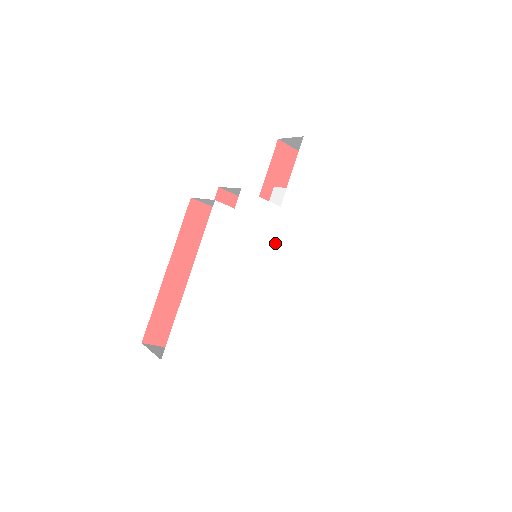
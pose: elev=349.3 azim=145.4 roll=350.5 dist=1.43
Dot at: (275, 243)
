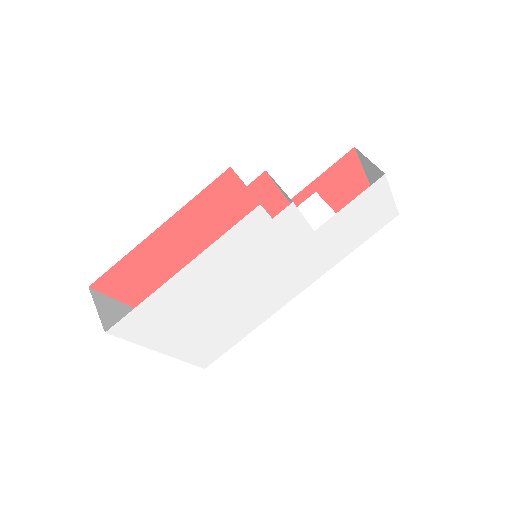
Dot at: (285, 261)
